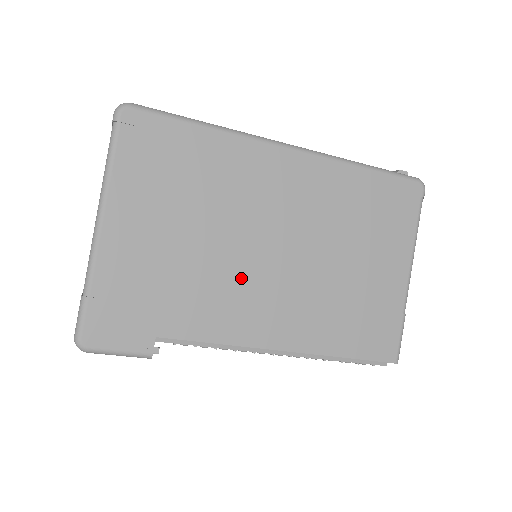
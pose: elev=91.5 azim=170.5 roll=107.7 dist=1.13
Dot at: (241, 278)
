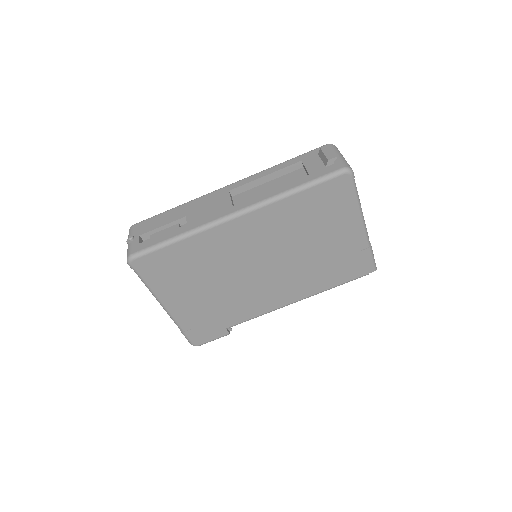
Dot at: (252, 288)
